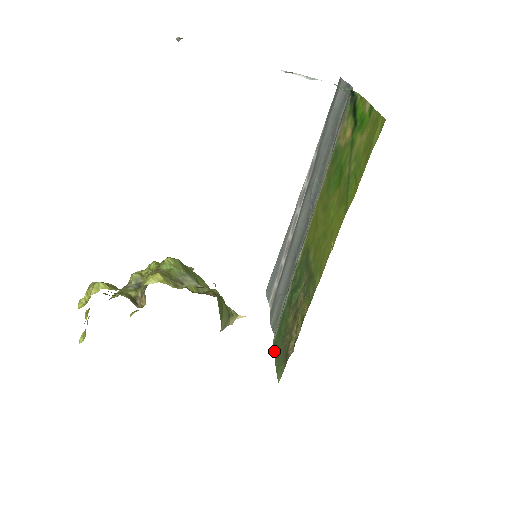
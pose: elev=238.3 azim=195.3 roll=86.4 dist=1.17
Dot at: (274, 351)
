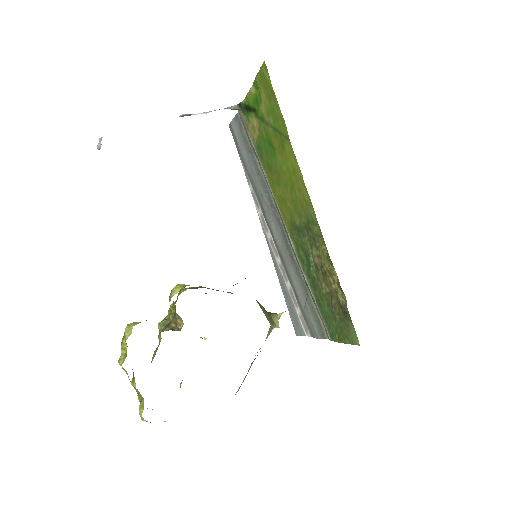
Dot at: (336, 340)
